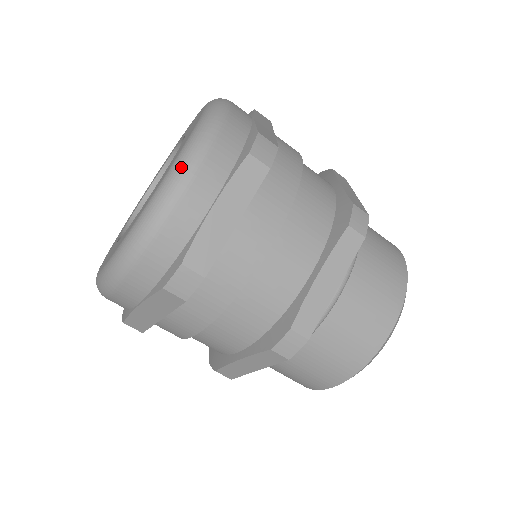
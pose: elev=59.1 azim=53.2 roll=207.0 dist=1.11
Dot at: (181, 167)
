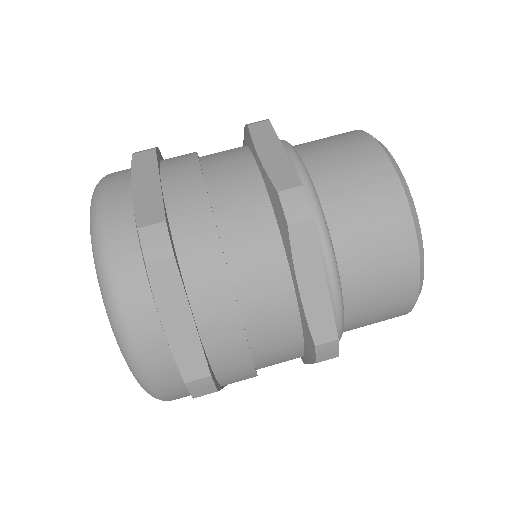
Dot at: (93, 197)
